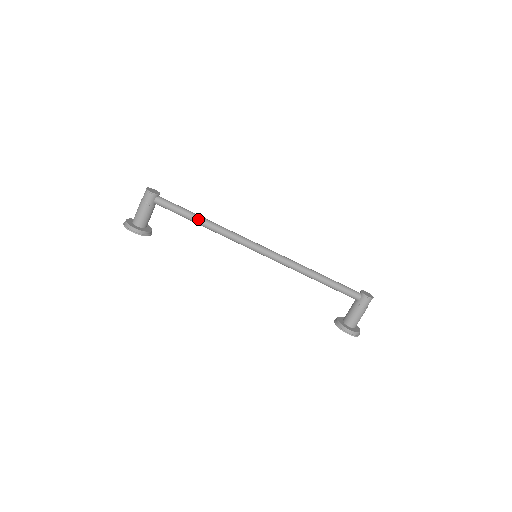
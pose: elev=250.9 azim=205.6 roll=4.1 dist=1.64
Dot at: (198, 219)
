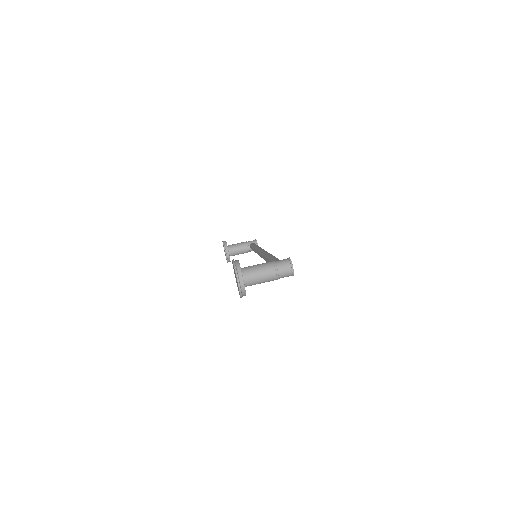
Dot at: occluded
